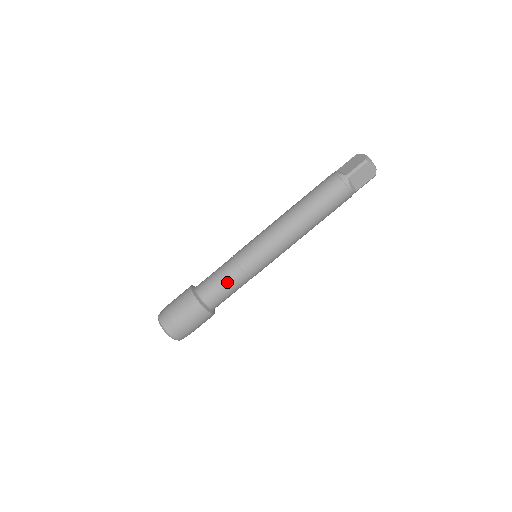
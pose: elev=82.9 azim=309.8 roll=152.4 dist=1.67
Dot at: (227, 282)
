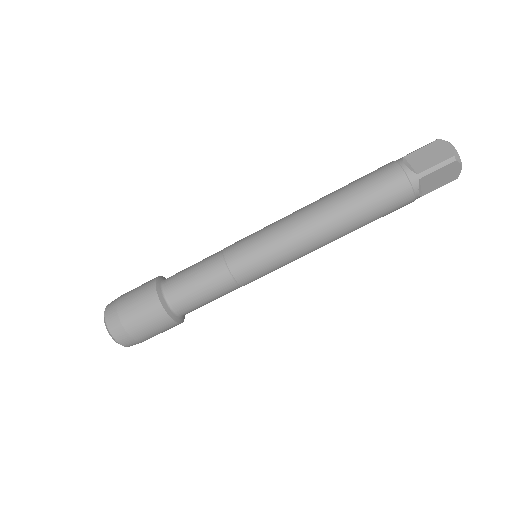
Dot at: (209, 290)
